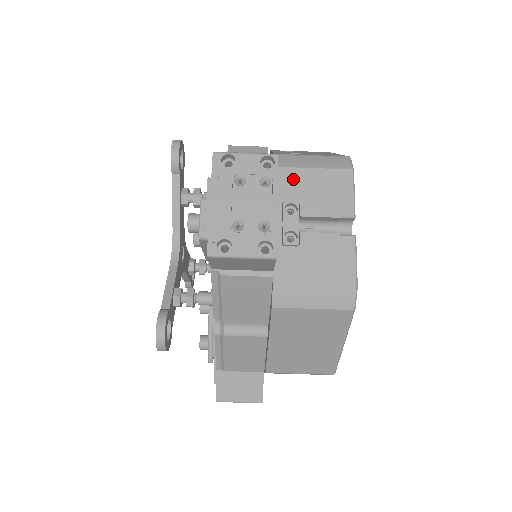
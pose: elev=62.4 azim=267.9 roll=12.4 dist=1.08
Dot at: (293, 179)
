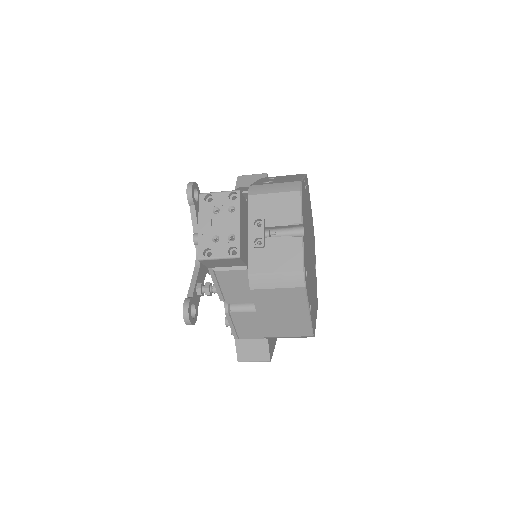
Dot at: (260, 202)
